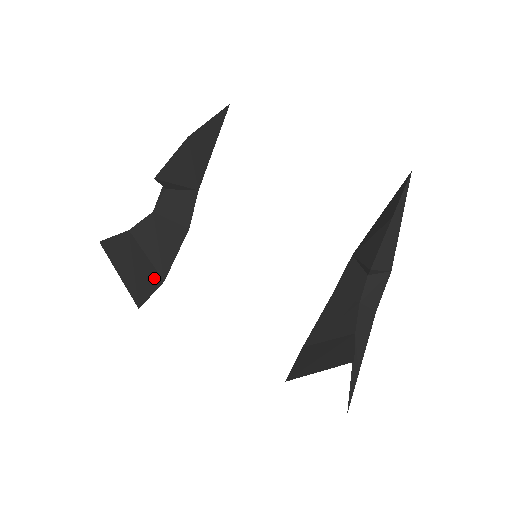
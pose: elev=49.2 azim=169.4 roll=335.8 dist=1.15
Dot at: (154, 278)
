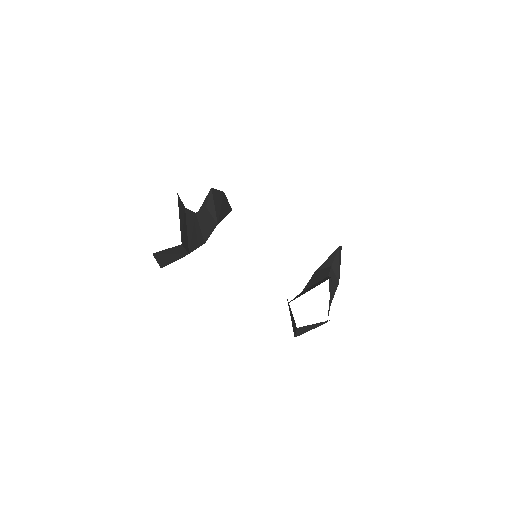
Dot at: (187, 244)
